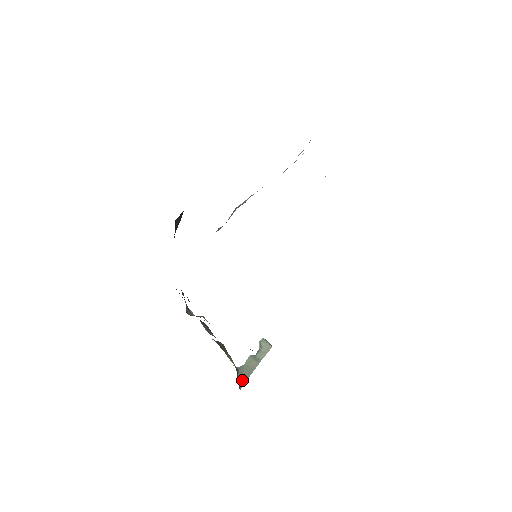
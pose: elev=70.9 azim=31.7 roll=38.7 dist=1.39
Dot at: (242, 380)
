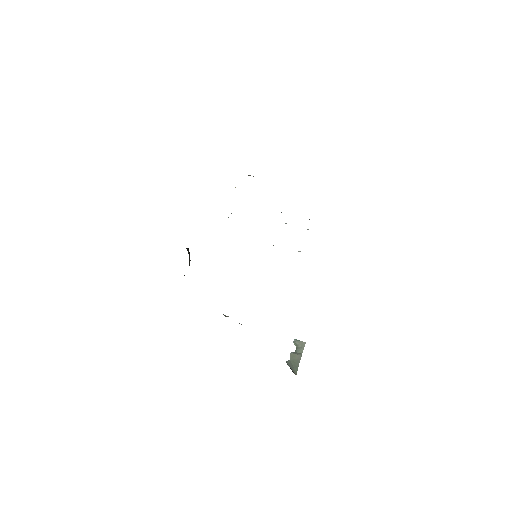
Dot at: (294, 369)
